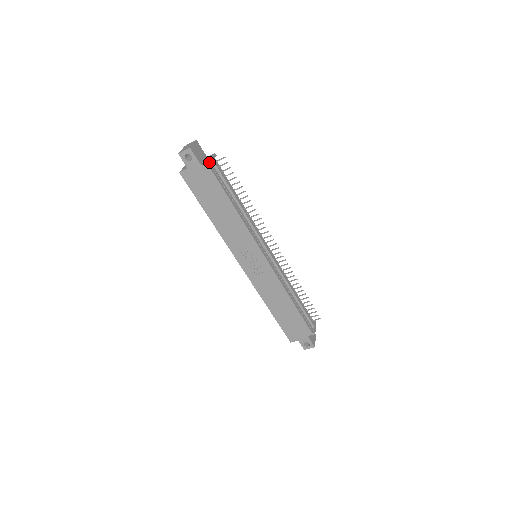
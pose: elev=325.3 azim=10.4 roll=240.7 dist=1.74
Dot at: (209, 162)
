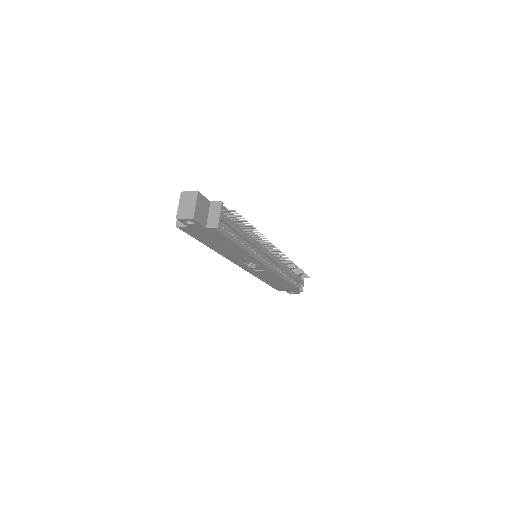
Dot at: (217, 228)
